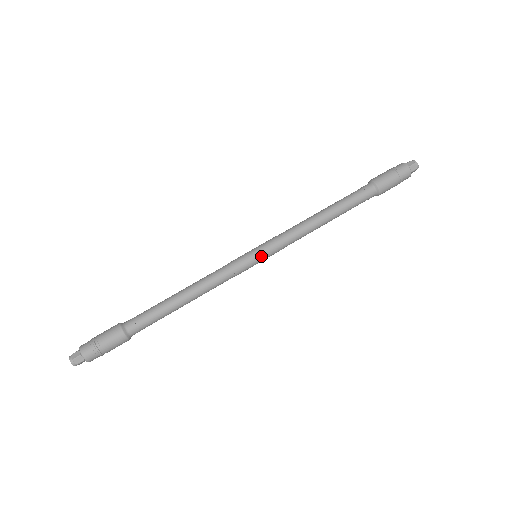
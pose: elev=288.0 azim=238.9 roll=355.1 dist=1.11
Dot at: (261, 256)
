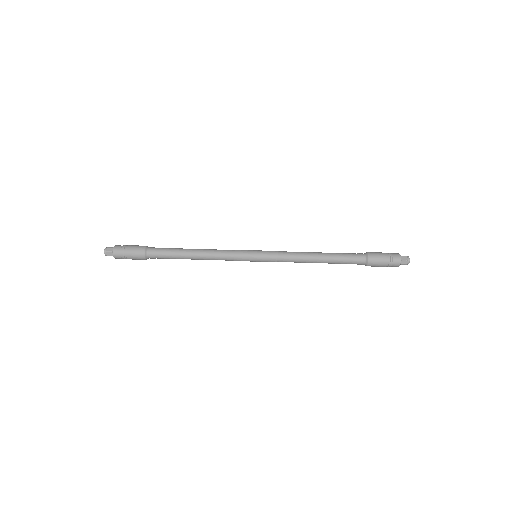
Dot at: (258, 253)
